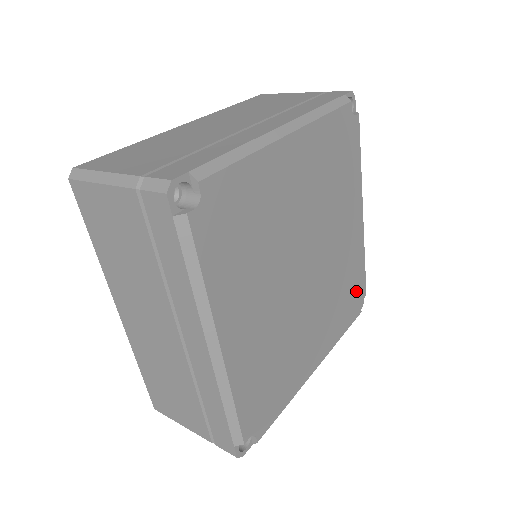
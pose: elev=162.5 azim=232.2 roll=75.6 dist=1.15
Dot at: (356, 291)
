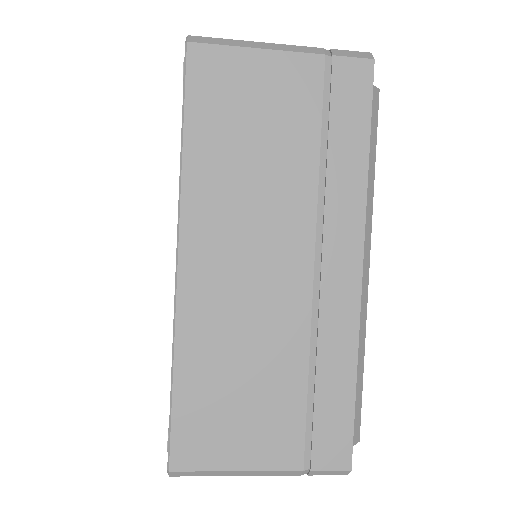
Dot at: occluded
